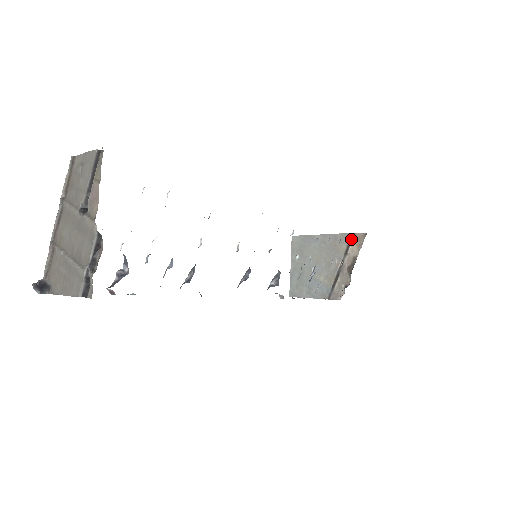
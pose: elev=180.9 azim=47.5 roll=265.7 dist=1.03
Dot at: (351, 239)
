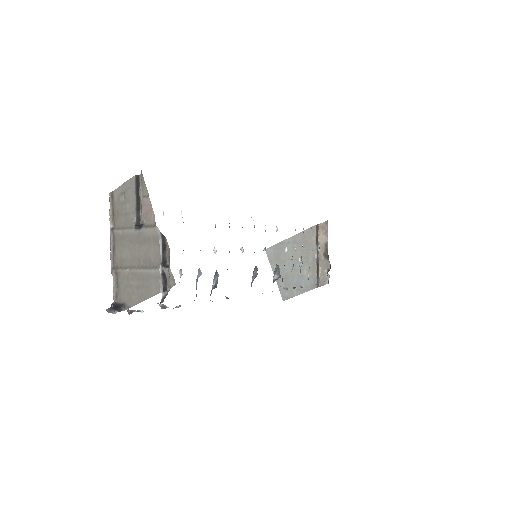
Dot at: (317, 230)
